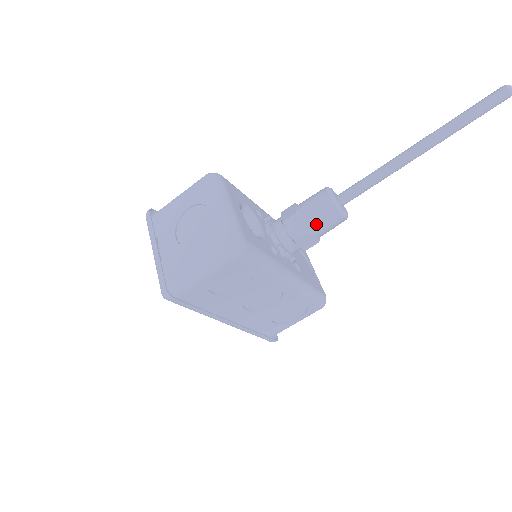
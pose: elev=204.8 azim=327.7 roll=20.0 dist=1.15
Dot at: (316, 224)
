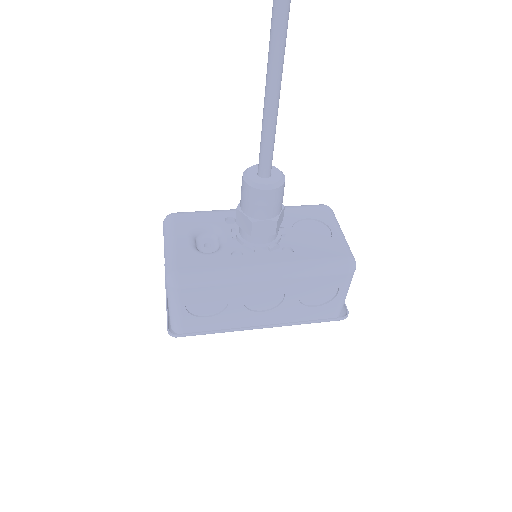
Dot at: (252, 211)
